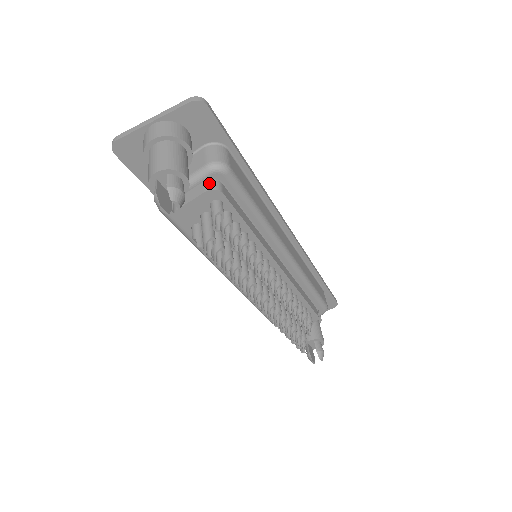
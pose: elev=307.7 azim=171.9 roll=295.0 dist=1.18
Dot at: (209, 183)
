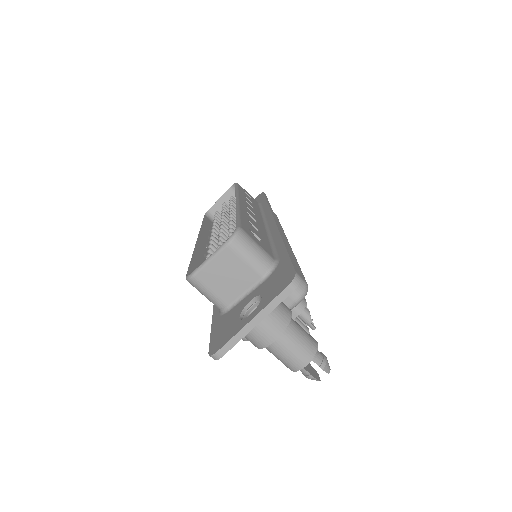
Dot at: (295, 306)
